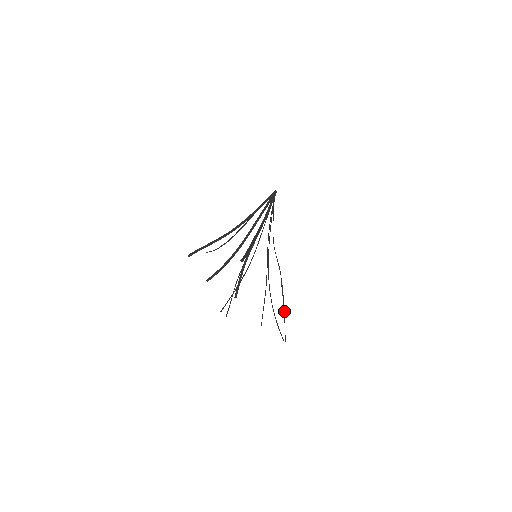
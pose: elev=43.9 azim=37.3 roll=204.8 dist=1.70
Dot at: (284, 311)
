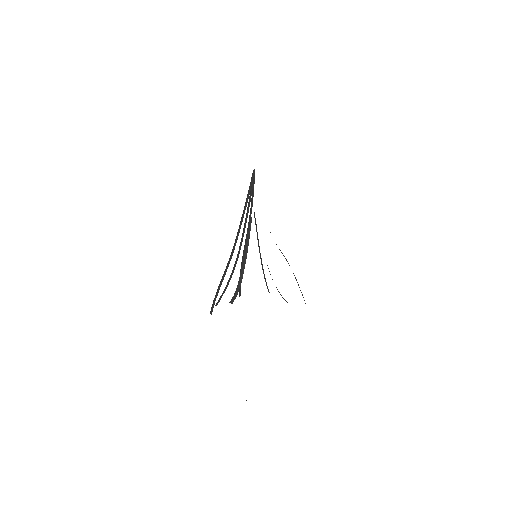
Dot at: (304, 300)
